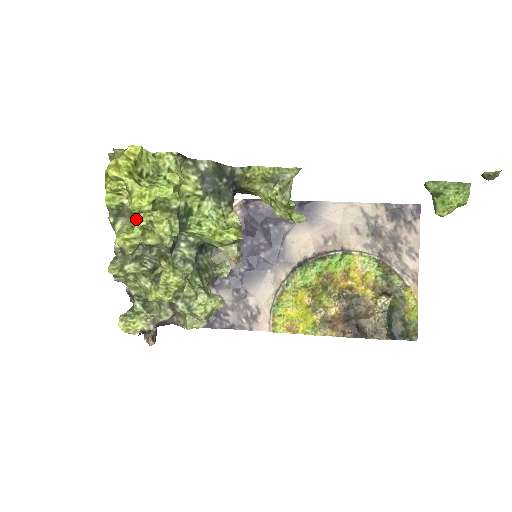
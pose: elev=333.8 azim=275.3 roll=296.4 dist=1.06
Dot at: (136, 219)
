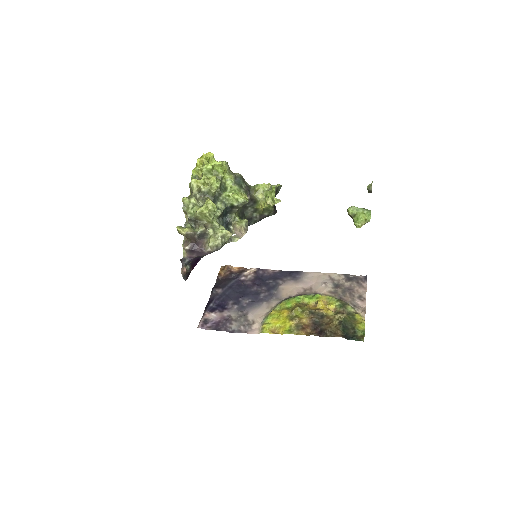
Dot at: (203, 176)
